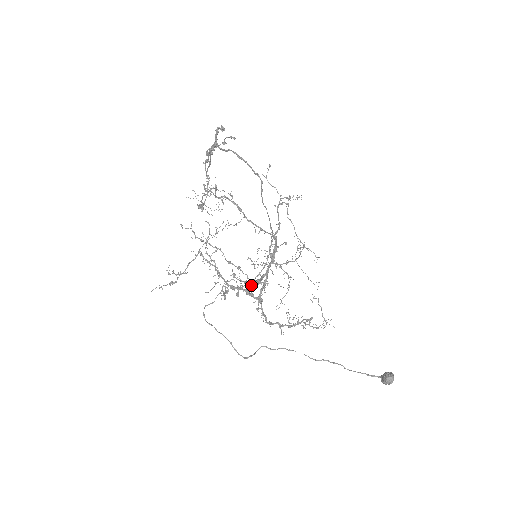
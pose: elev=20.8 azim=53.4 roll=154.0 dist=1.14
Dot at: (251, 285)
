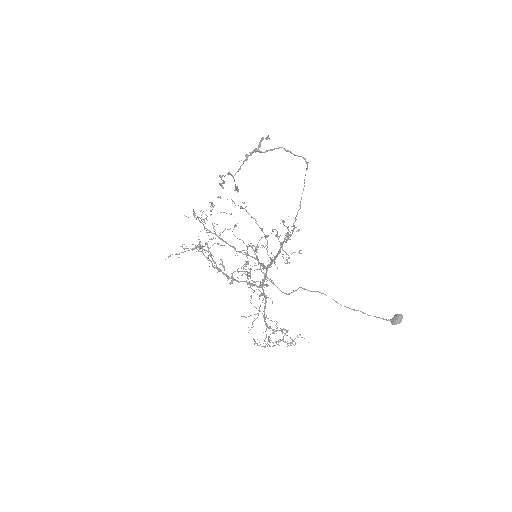
Dot at: (289, 239)
